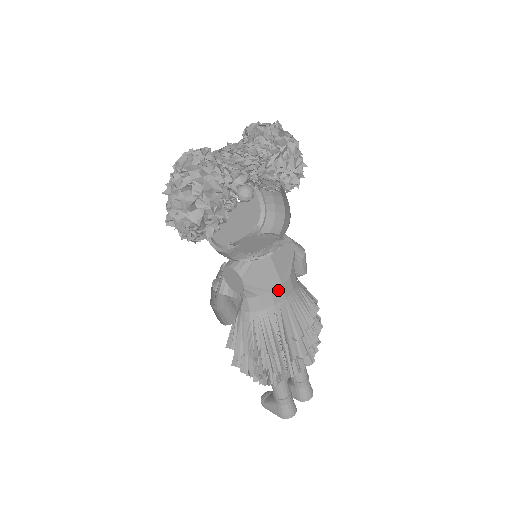
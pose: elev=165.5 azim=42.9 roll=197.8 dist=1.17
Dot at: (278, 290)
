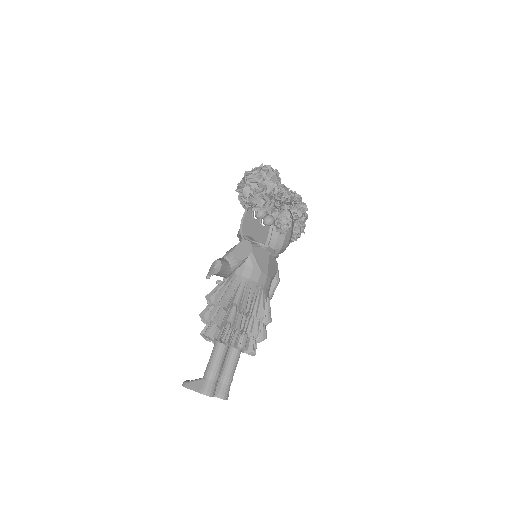
Dot at: (264, 276)
